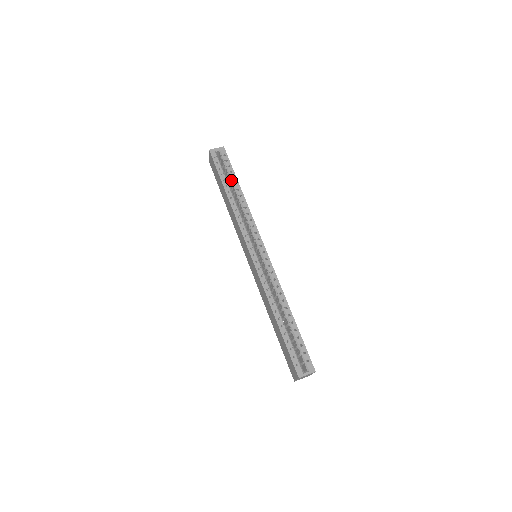
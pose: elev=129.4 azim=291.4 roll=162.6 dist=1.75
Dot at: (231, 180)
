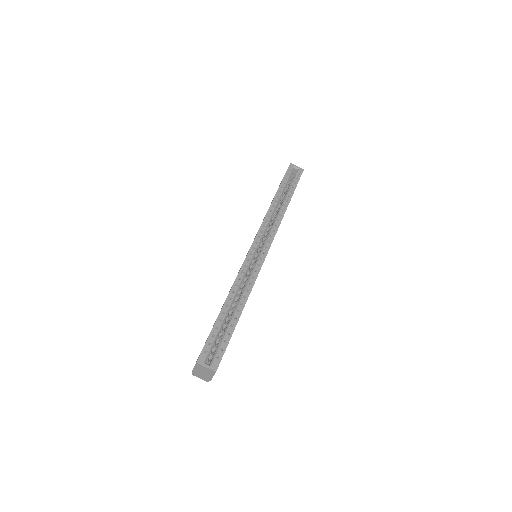
Dot at: (288, 192)
